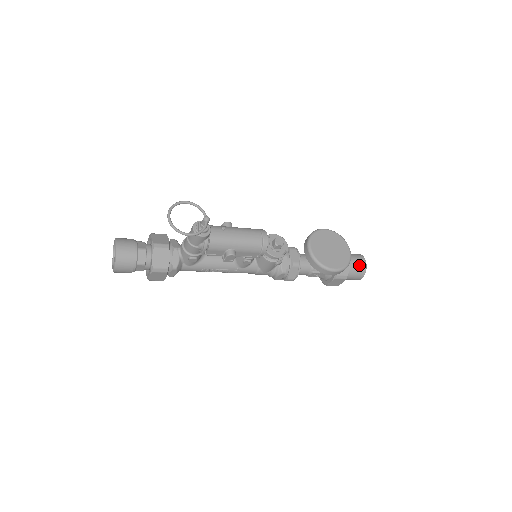
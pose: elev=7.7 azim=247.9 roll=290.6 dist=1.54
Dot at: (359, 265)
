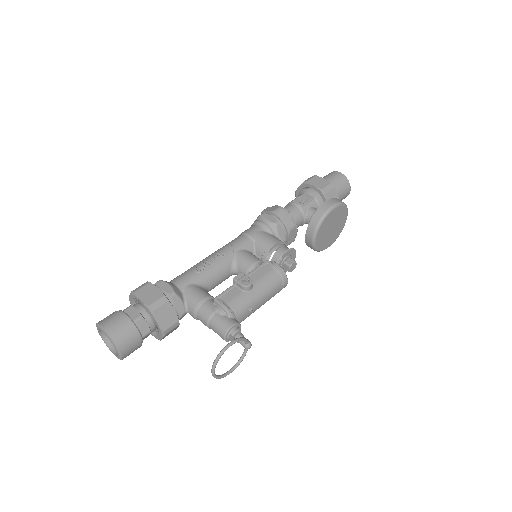
Dot at: occluded
